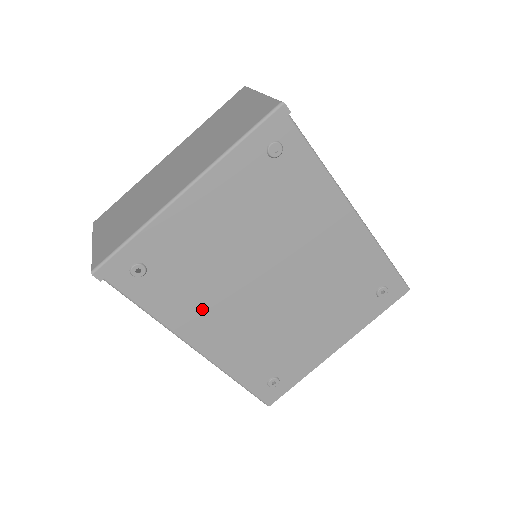
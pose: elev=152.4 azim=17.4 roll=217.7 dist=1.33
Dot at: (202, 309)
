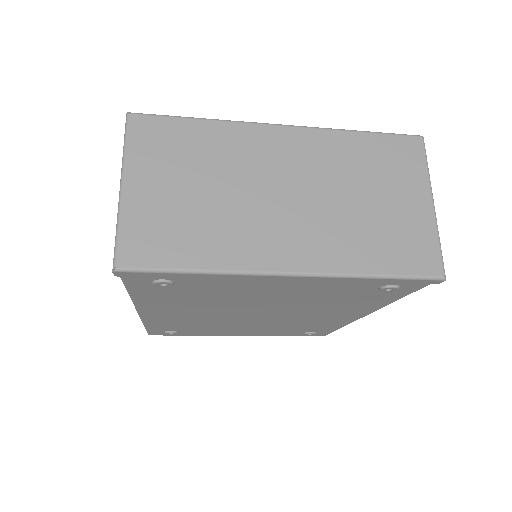
Dot at: (180, 306)
